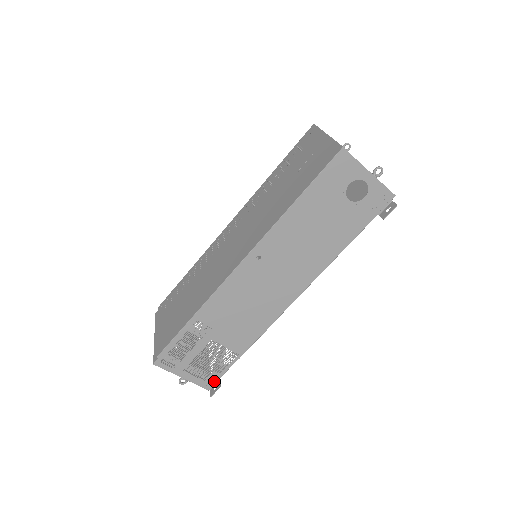
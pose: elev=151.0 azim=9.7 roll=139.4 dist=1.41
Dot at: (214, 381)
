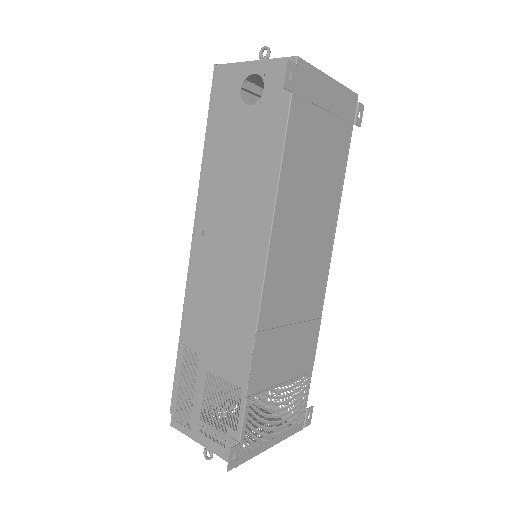
Dot at: occluded
